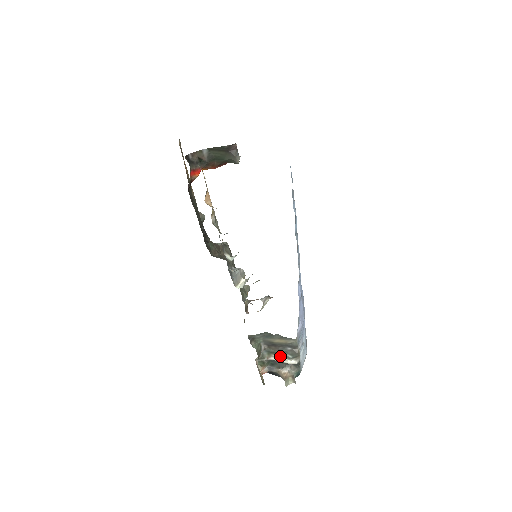
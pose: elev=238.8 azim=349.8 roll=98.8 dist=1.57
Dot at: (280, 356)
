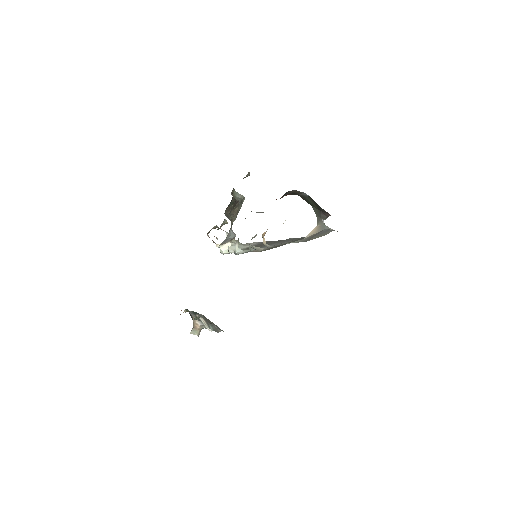
Dot at: (205, 322)
